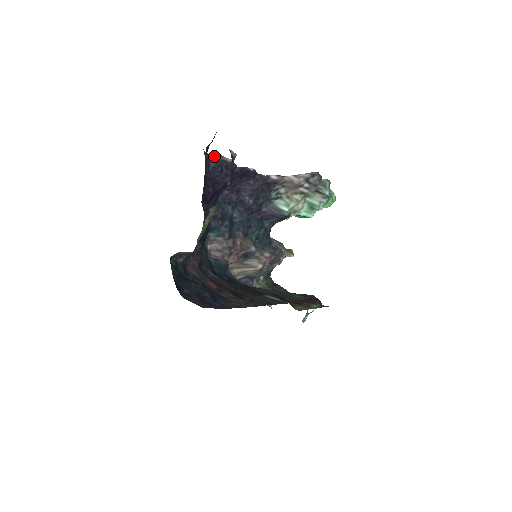
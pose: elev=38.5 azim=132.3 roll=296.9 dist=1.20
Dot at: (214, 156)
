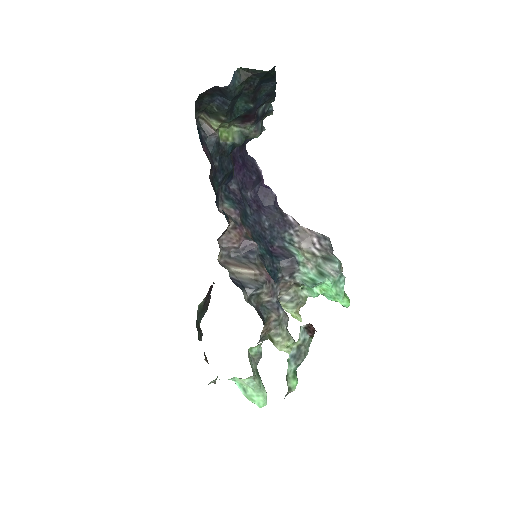
Dot at: (251, 157)
